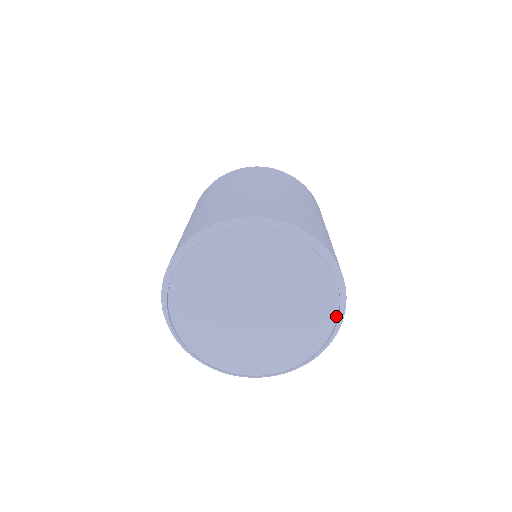
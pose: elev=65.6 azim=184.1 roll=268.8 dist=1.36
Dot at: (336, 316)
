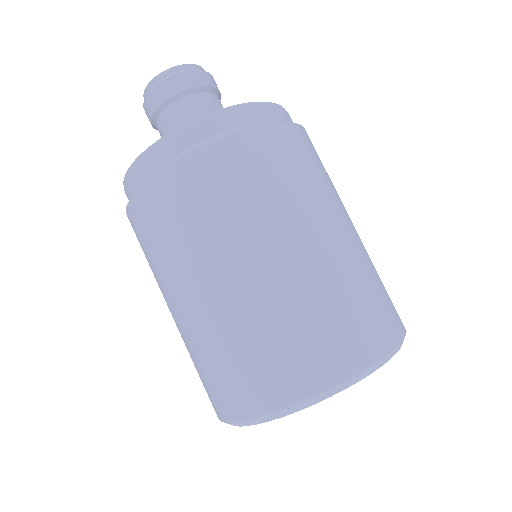
Dot at: occluded
